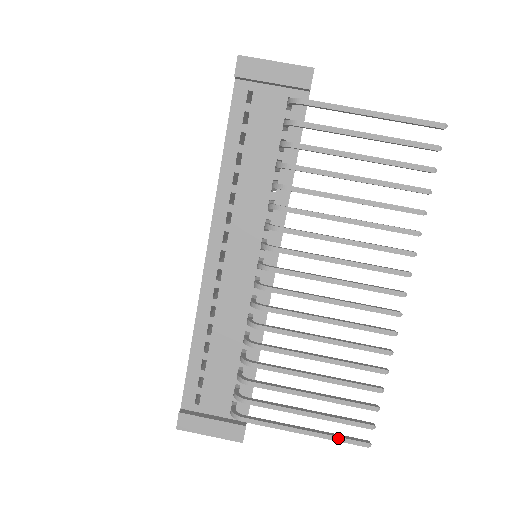
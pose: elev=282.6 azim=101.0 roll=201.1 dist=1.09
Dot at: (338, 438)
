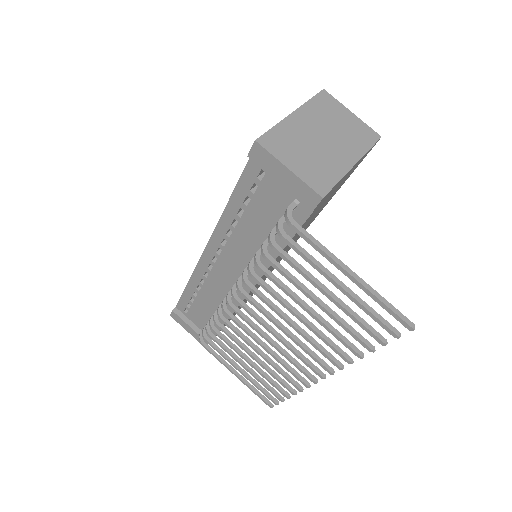
Dot at: (254, 392)
